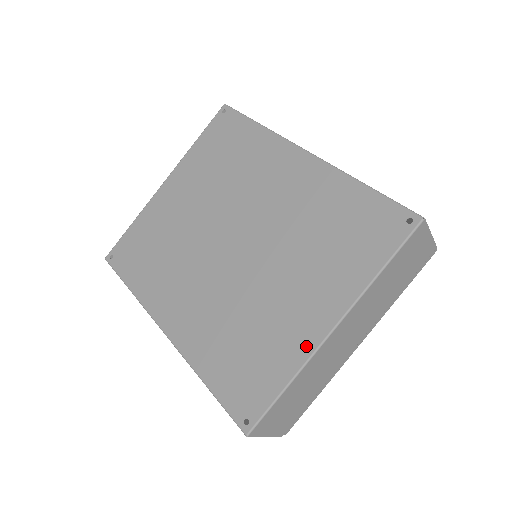
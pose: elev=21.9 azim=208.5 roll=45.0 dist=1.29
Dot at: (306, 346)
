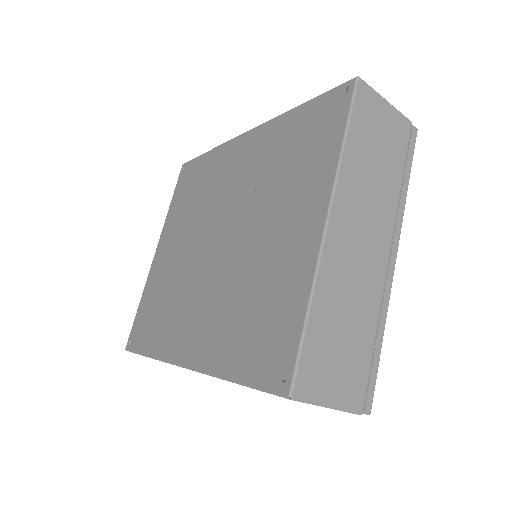
Dot at: (308, 259)
